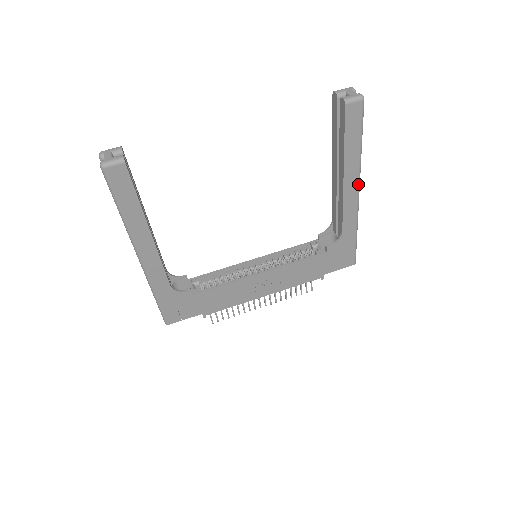
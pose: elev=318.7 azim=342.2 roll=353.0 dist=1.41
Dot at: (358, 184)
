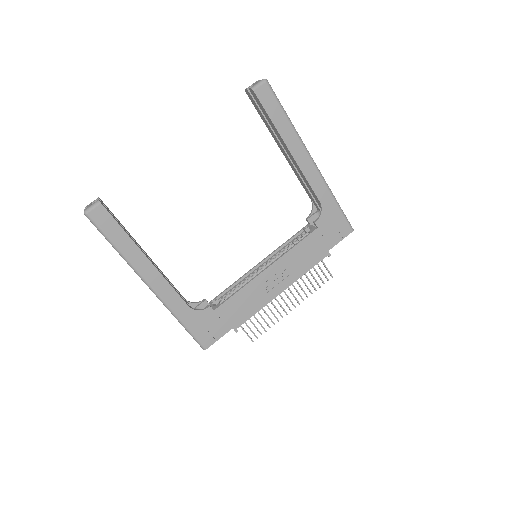
Dot at: (307, 153)
